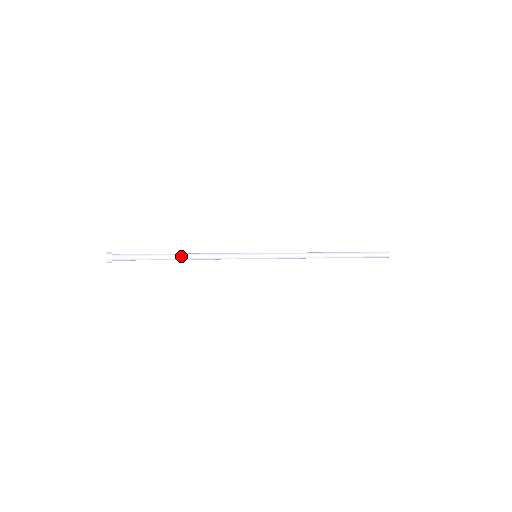
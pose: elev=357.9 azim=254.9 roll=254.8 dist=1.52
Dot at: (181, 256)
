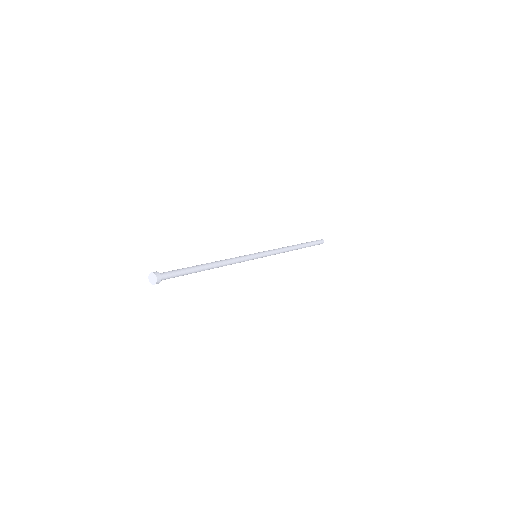
Dot at: (211, 267)
